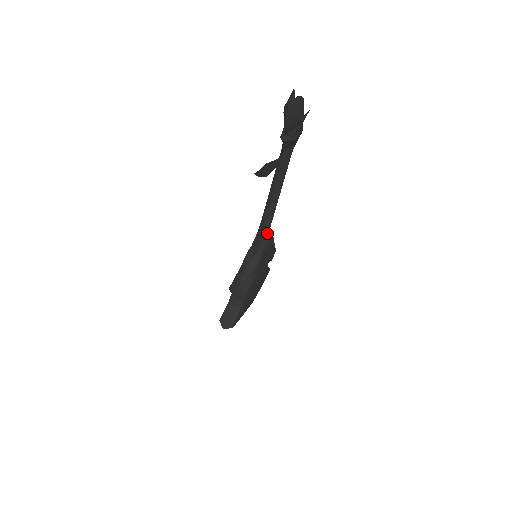
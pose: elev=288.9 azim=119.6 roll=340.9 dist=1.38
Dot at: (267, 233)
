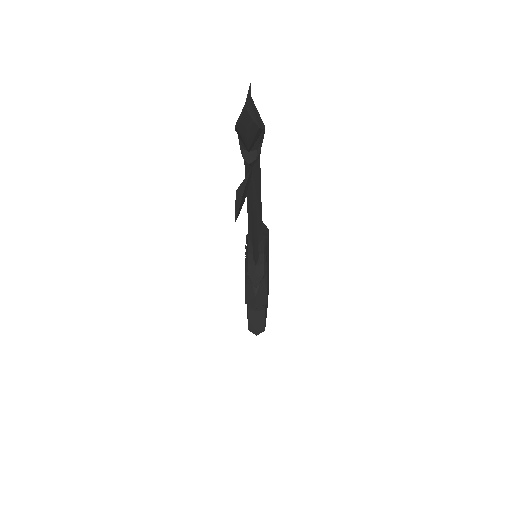
Dot at: (261, 236)
